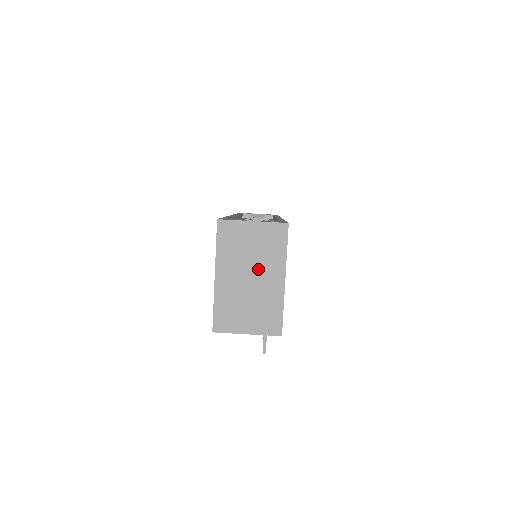
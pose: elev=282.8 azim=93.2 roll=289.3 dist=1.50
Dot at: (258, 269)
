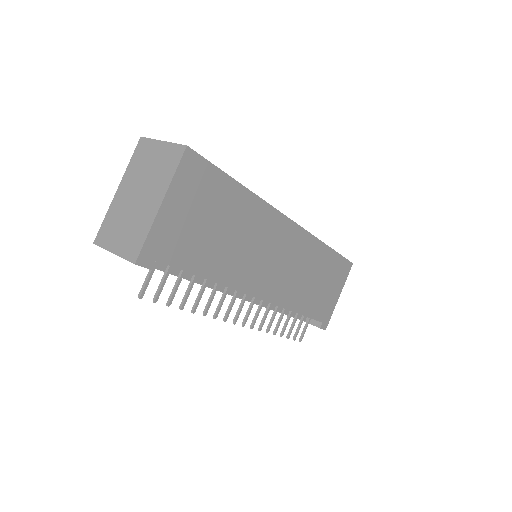
Dot at: (147, 188)
